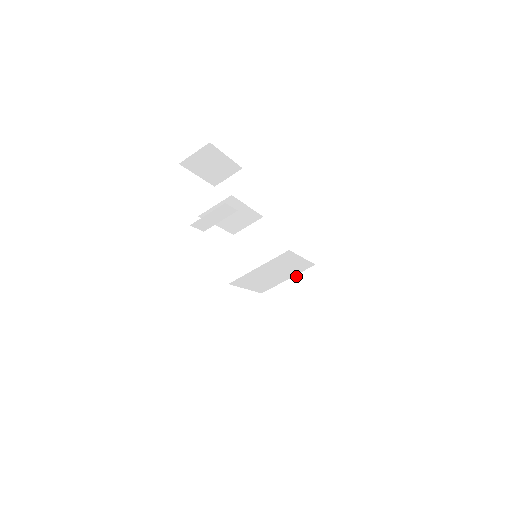
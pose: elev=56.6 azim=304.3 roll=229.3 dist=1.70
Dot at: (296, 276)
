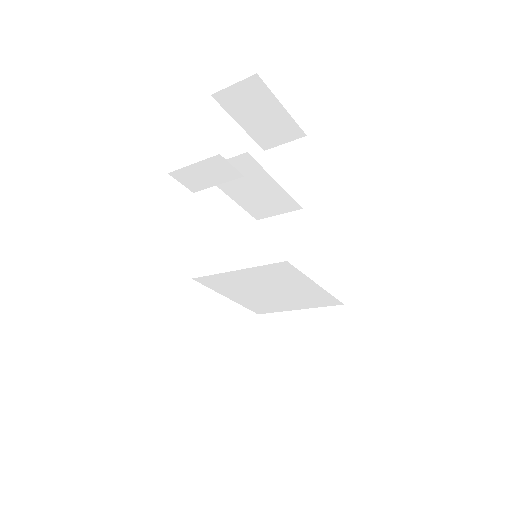
Dot at: (311, 310)
